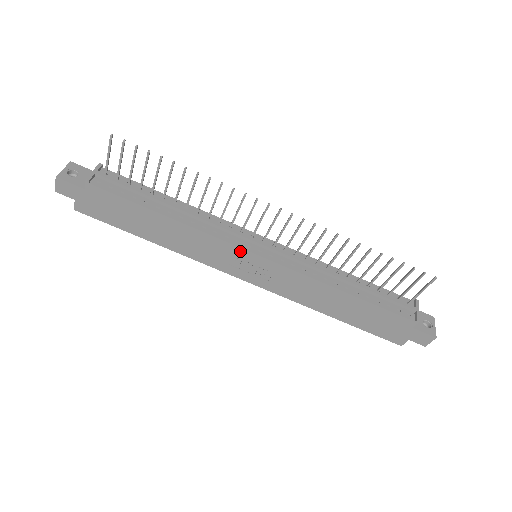
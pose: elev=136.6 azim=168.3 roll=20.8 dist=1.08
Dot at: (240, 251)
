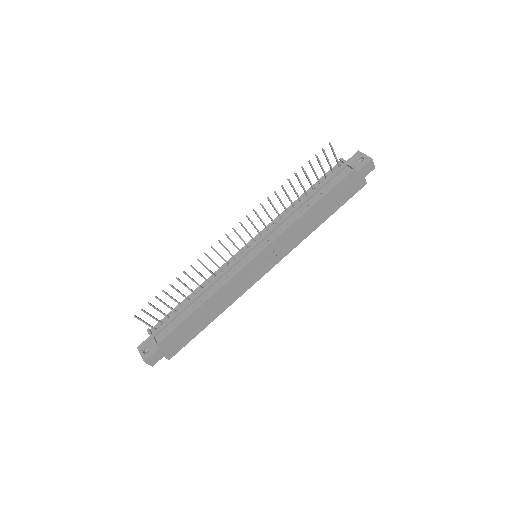
Dot at: (248, 267)
